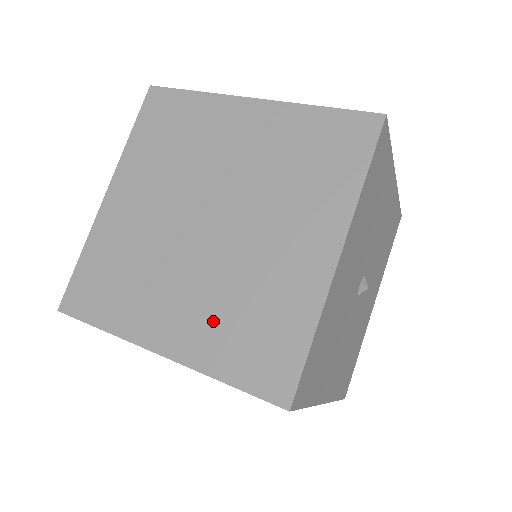
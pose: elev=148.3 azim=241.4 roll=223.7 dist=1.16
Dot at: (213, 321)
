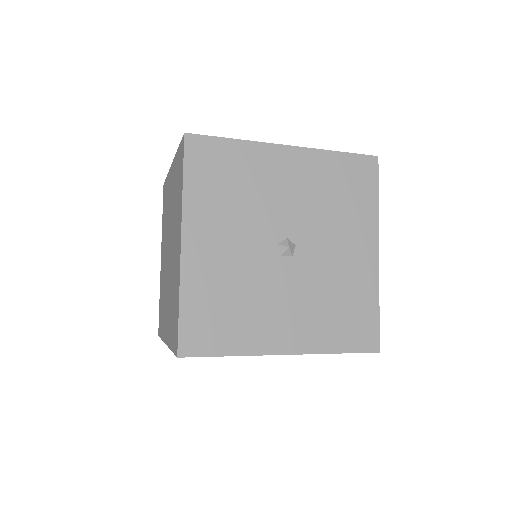
Dot at: occluded
